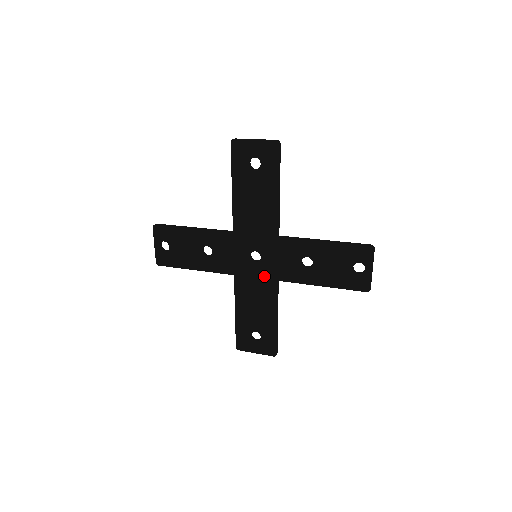
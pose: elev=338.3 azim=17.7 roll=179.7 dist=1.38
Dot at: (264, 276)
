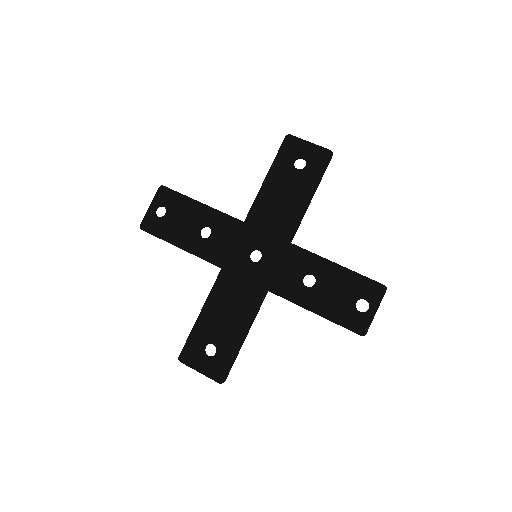
Dot at: (255, 280)
